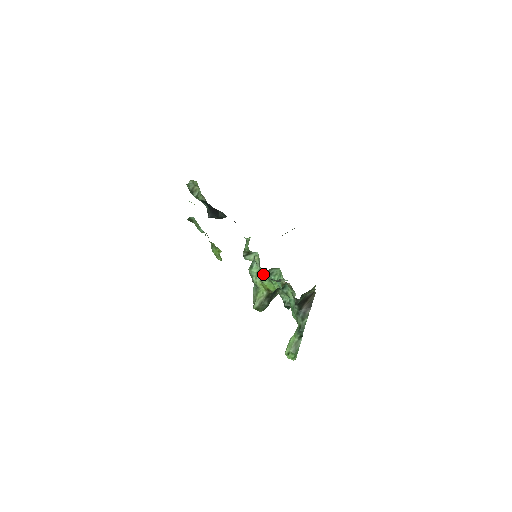
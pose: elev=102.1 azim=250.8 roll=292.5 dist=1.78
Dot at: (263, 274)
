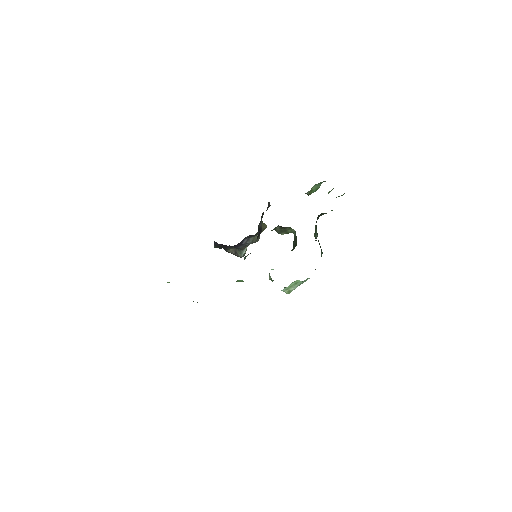
Dot at: occluded
